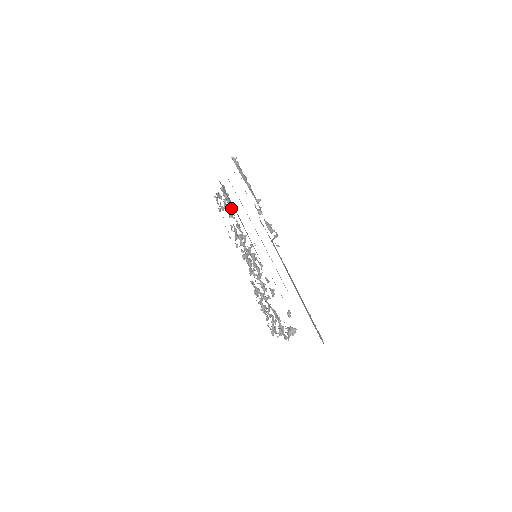
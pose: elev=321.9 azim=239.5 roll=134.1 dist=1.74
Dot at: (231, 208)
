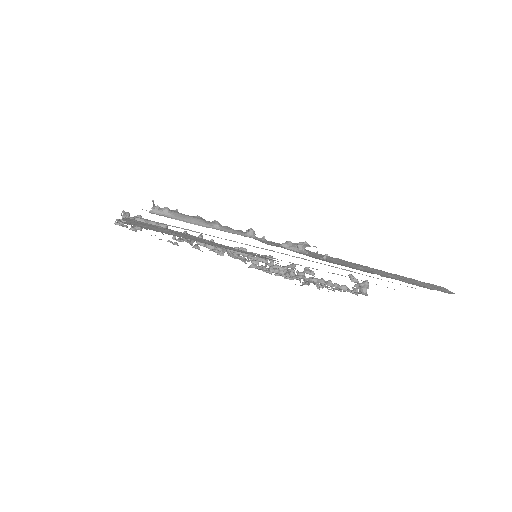
Dot at: occluded
